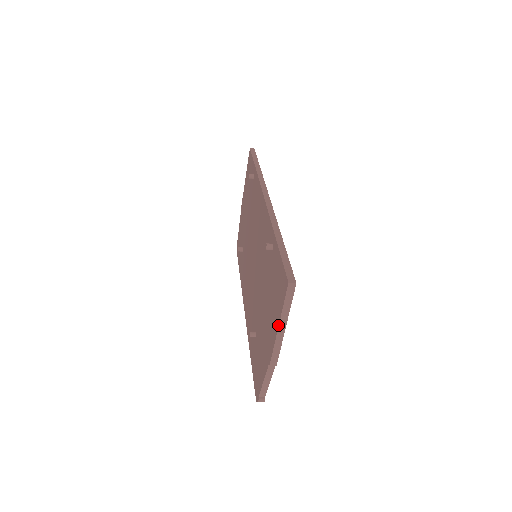
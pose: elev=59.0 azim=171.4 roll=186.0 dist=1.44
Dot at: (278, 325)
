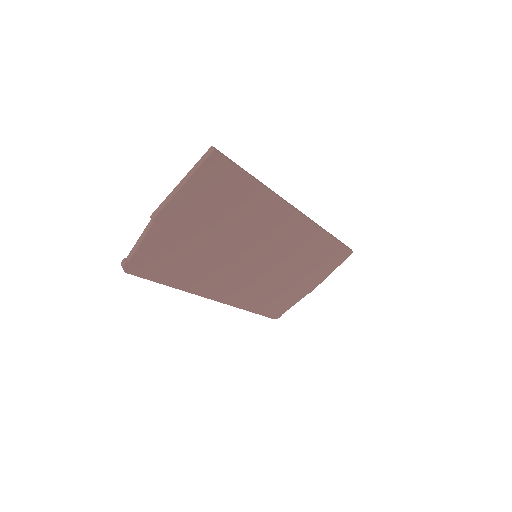
Dot at: (182, 181)
